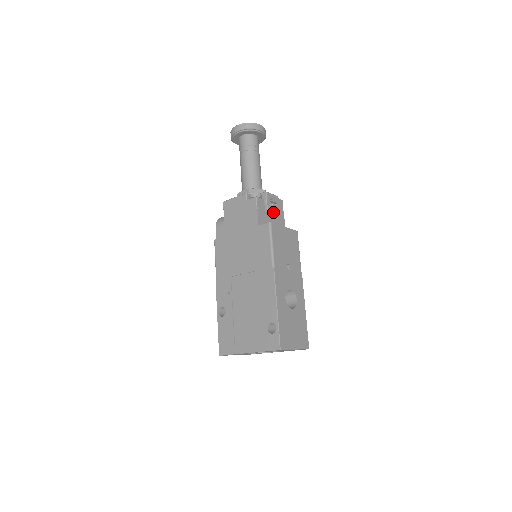
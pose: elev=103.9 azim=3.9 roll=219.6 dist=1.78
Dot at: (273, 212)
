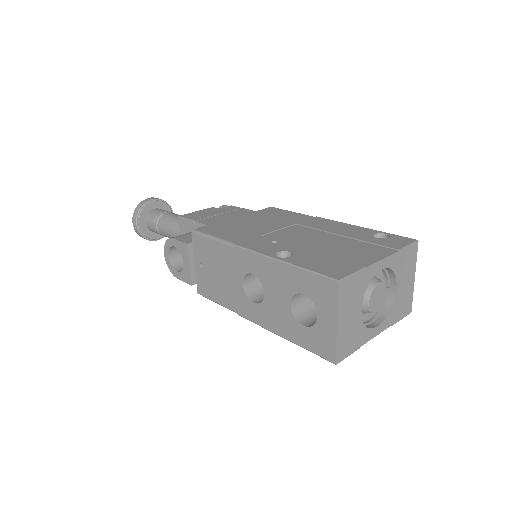
Dot at: occluded
